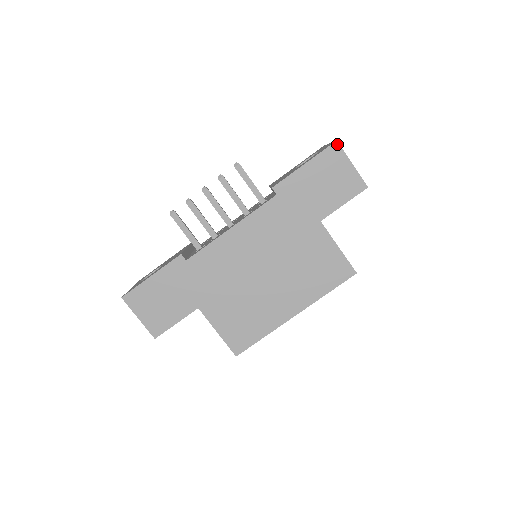
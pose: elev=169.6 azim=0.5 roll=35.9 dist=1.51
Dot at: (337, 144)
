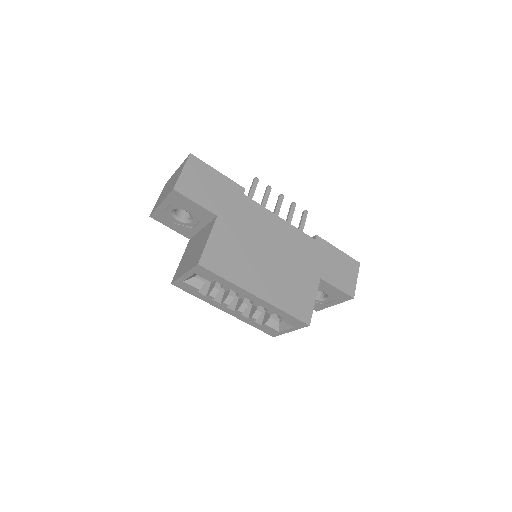
Dot at: (359, 264)
